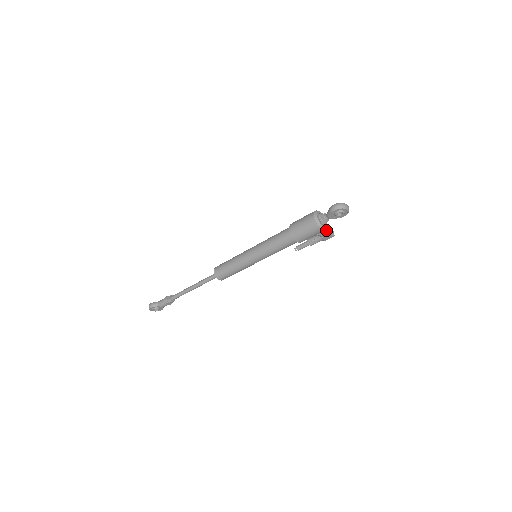
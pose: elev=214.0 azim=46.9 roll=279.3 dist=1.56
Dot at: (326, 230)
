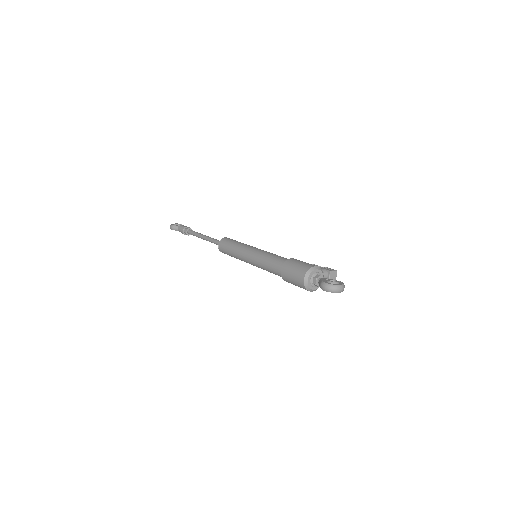
Dot at: (325, 277)
